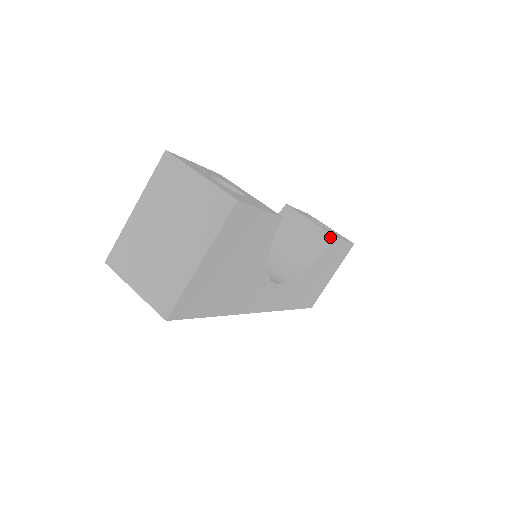
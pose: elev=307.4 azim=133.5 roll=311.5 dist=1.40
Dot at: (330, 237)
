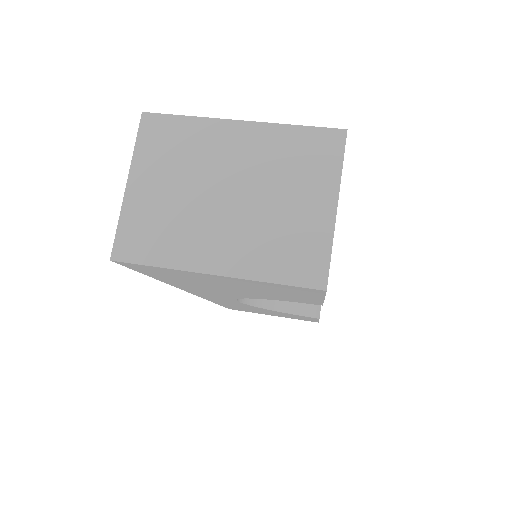
Dot at: (316, 311)
